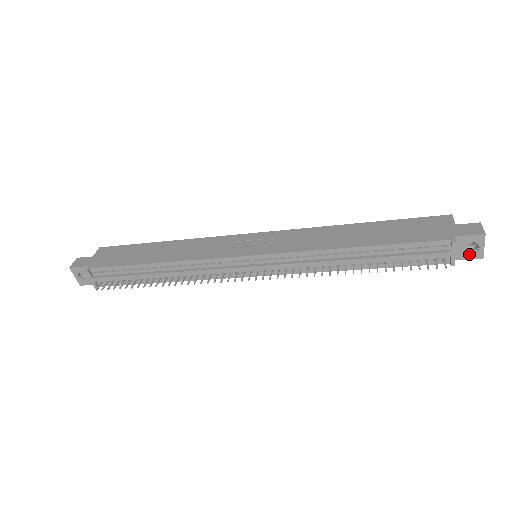
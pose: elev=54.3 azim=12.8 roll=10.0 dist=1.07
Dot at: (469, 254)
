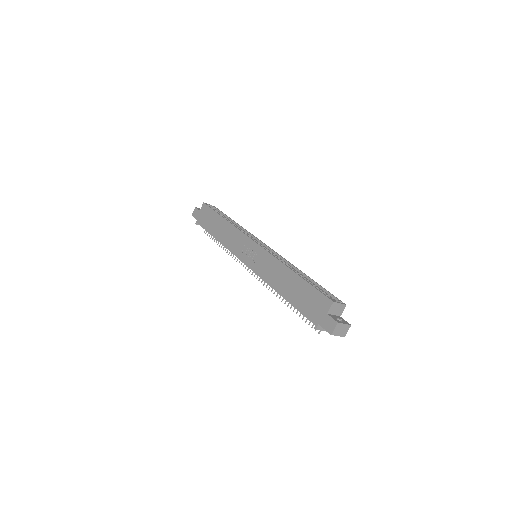
Dot at: occluded
